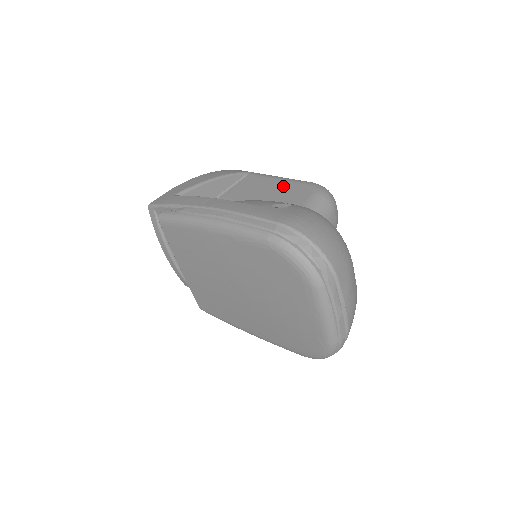
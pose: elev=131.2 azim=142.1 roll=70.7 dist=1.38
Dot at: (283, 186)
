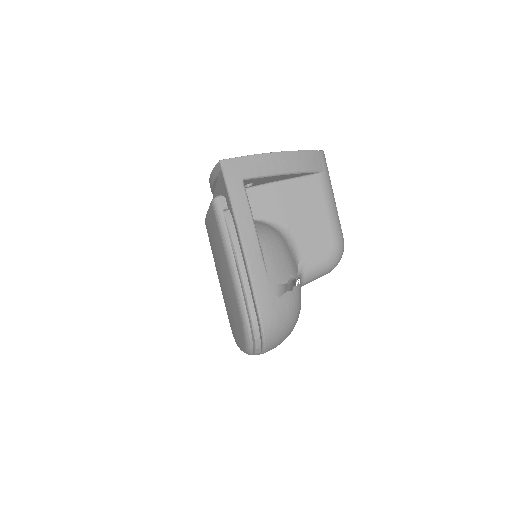
Dot at: (321, 224)
